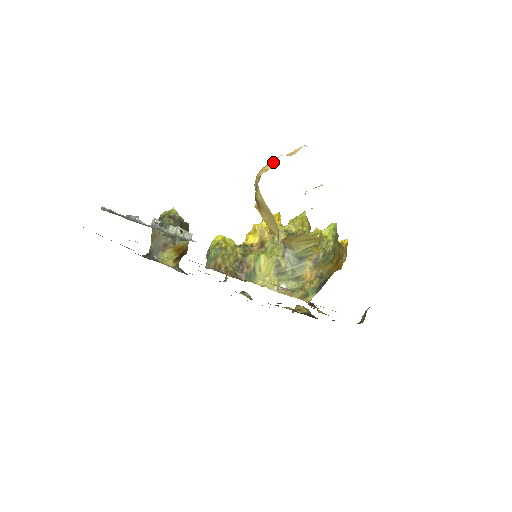
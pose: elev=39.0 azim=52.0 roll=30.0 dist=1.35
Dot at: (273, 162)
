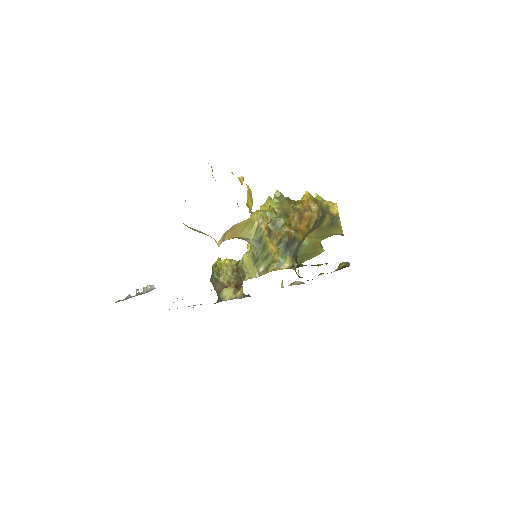
Dot at: occluded
